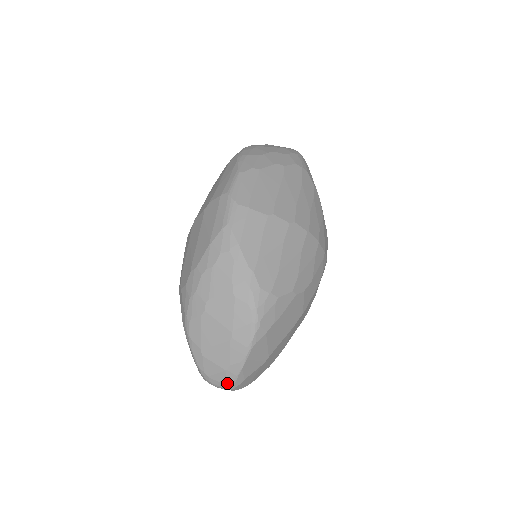
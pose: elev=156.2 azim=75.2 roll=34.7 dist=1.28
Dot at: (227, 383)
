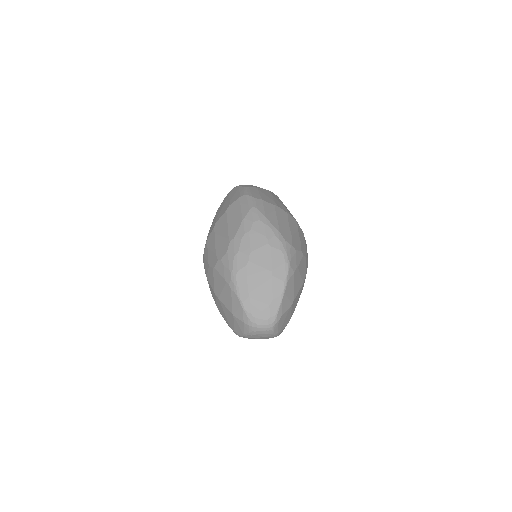
Dot at: (270, 319)
